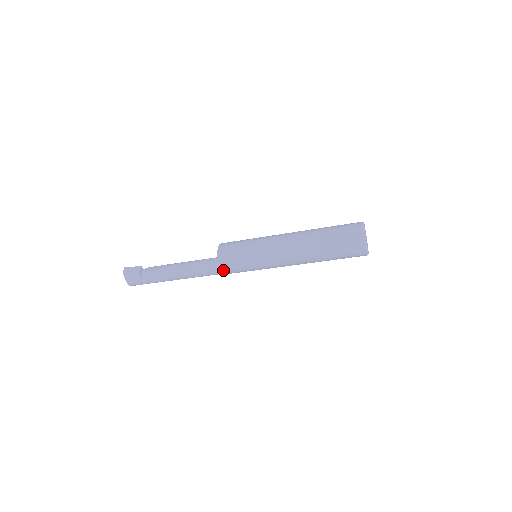
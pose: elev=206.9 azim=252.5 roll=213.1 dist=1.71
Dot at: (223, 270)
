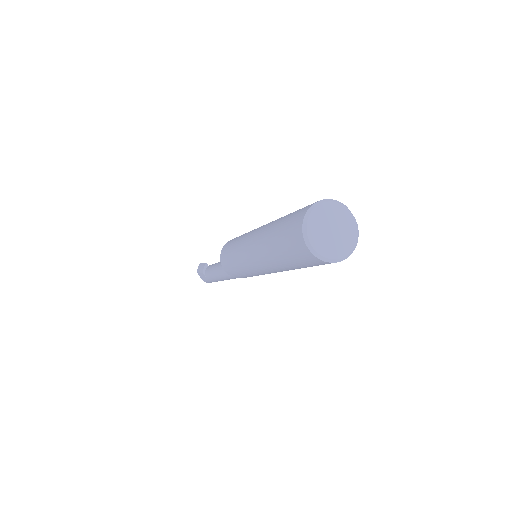
Dot at: (228, 273)
